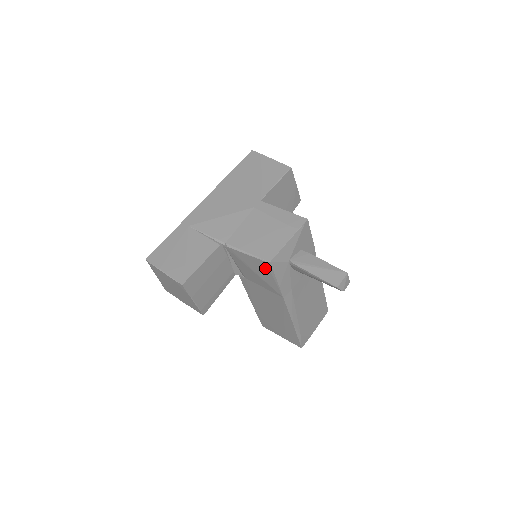
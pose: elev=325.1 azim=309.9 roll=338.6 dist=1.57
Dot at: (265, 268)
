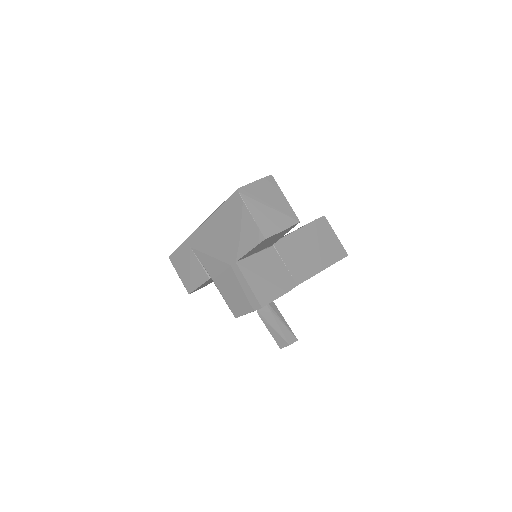
Dot at: occluded
